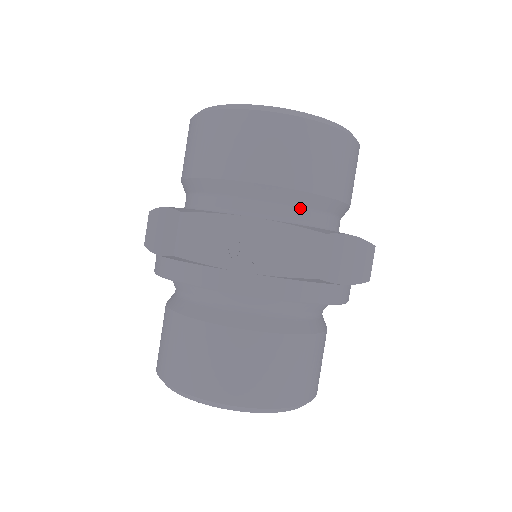
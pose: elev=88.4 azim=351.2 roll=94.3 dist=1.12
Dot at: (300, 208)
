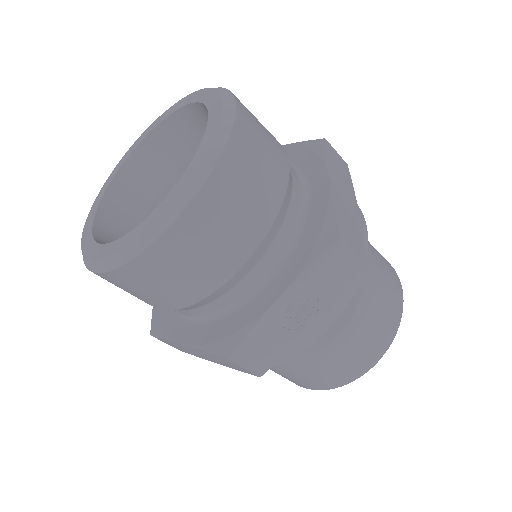
Dot at: (281, 228)
